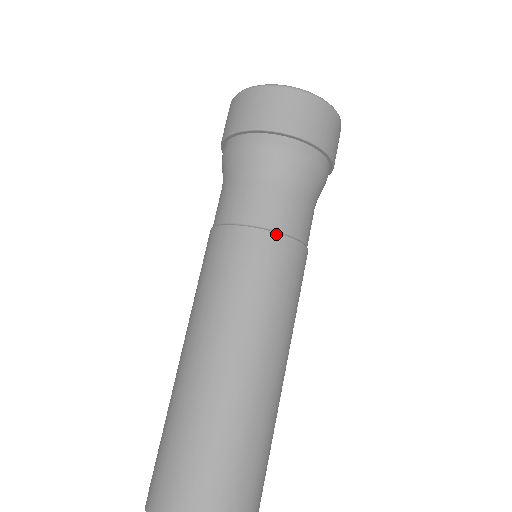
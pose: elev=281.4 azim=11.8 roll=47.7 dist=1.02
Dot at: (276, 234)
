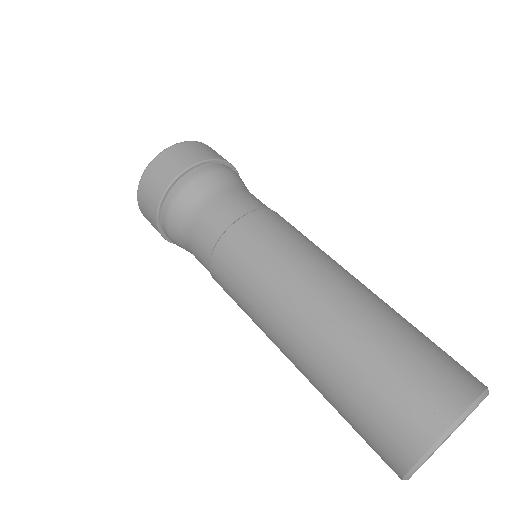
Dot at: (223, 237)
